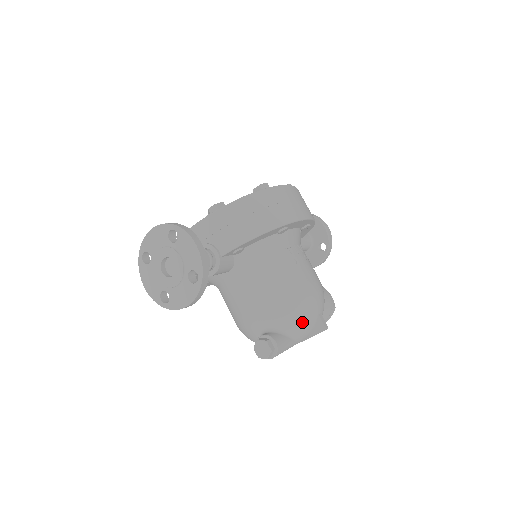
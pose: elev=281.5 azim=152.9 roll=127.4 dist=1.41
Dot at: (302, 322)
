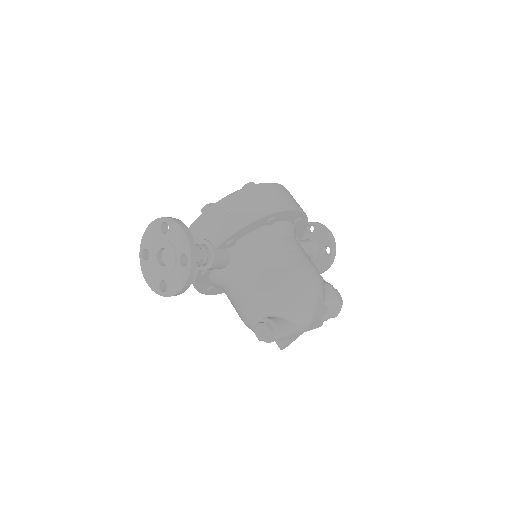
Dot at: (300, 305)
